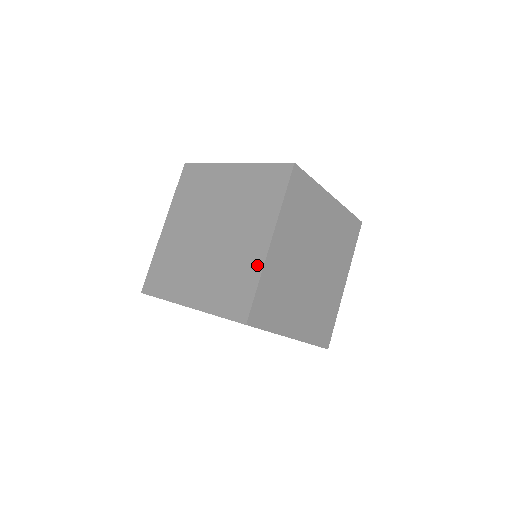
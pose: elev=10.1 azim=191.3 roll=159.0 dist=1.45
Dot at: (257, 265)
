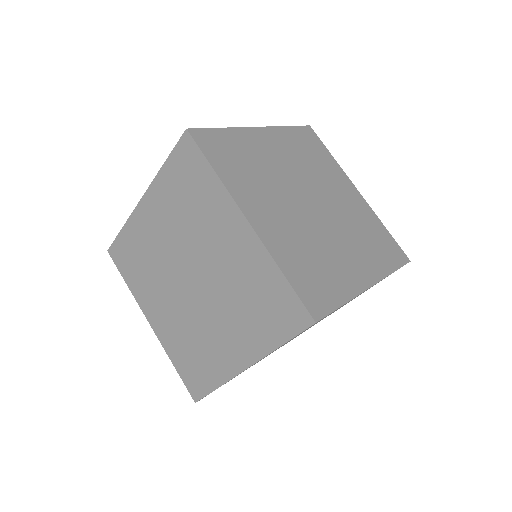
Dot at: (261, 257)
